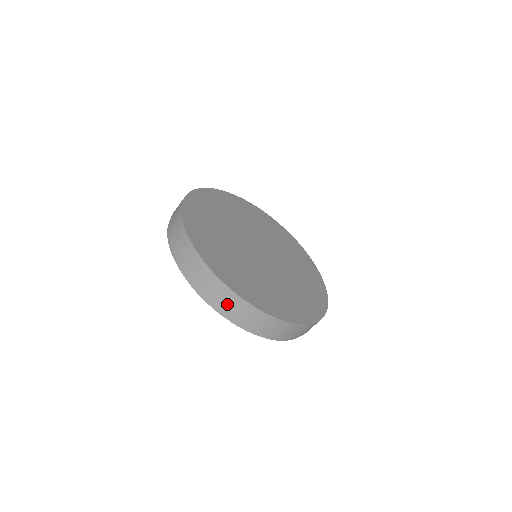
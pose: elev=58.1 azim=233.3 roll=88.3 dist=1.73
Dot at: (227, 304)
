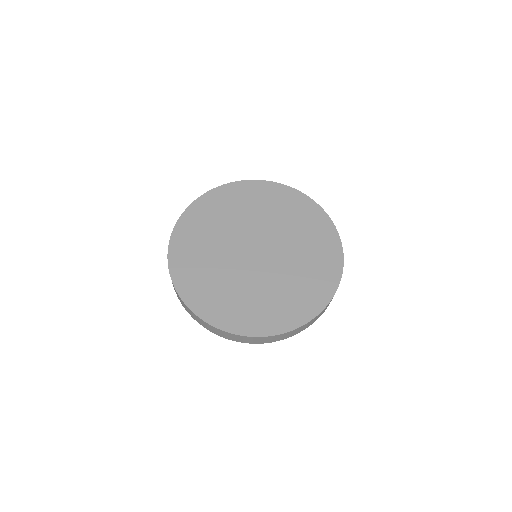
Dot at: (232, 338)
